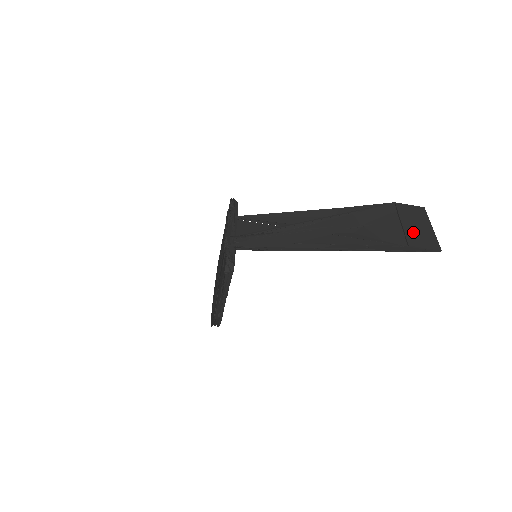
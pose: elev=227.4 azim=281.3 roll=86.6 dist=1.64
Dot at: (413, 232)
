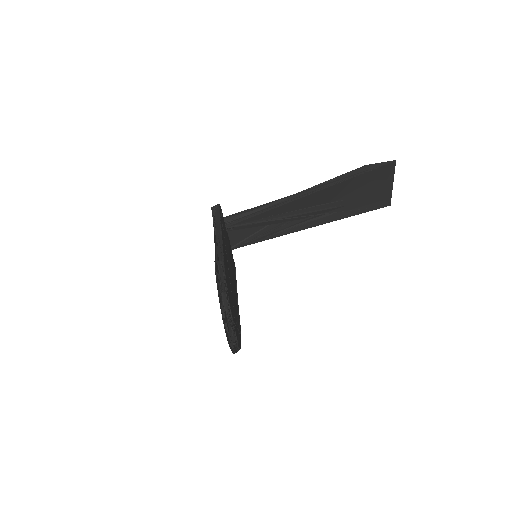
Dot at: occluded
